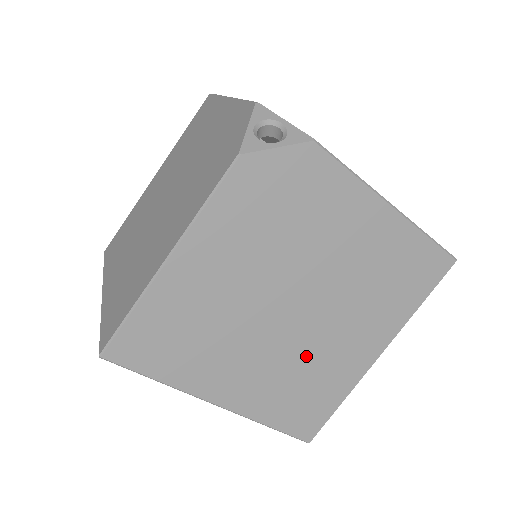
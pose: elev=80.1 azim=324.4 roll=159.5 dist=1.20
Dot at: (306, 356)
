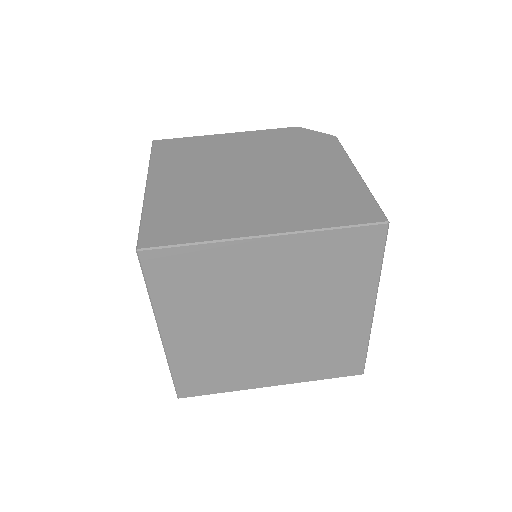
Dot at: (221, 198)
